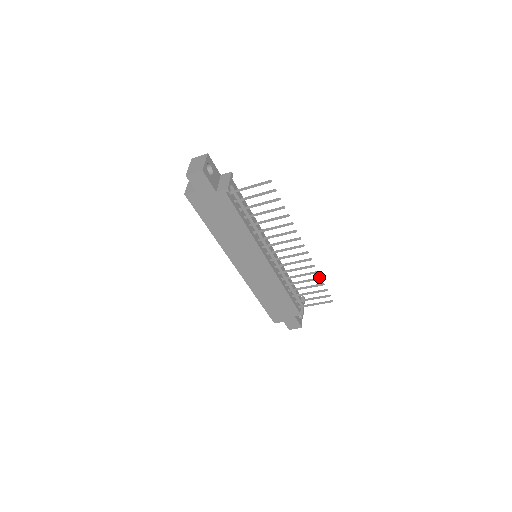
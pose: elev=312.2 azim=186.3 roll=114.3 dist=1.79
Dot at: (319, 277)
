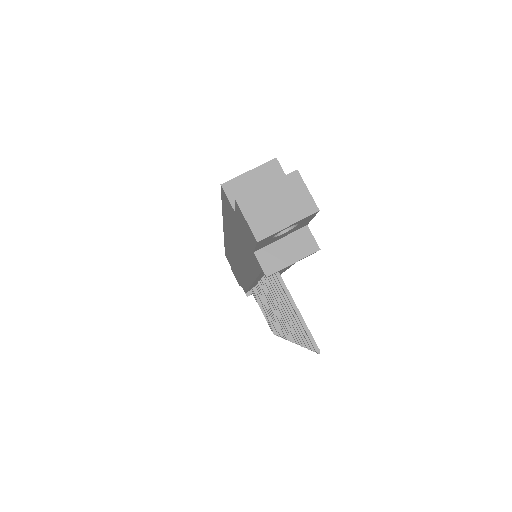
Dot at: occluded
